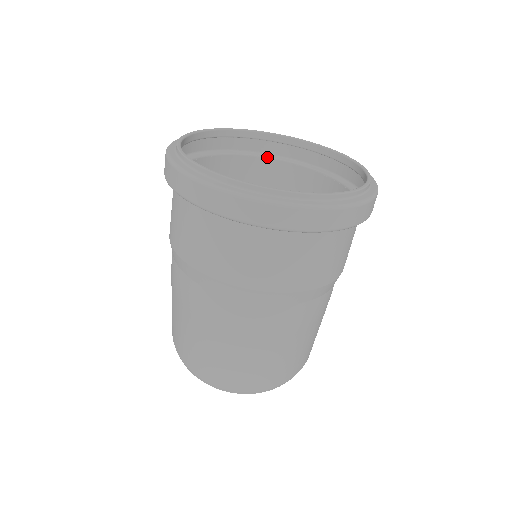
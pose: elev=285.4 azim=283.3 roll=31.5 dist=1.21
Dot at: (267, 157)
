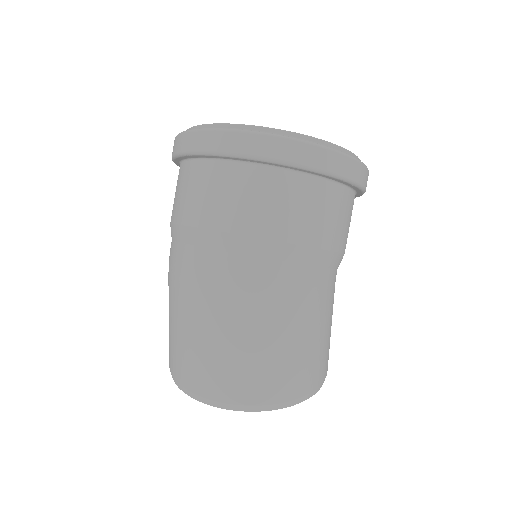
Dot at: occluded
